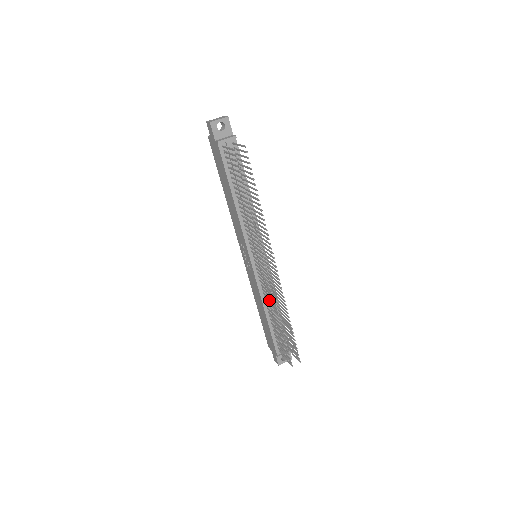
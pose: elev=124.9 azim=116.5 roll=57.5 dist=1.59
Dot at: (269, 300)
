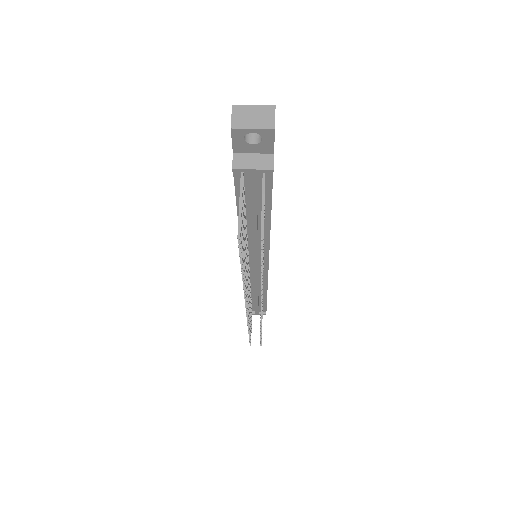
Dot at: occluded
